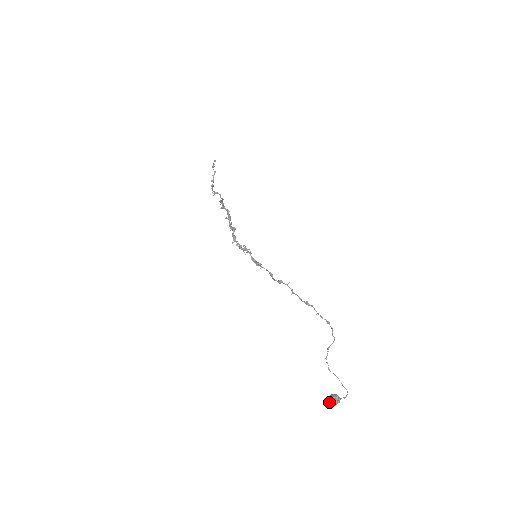
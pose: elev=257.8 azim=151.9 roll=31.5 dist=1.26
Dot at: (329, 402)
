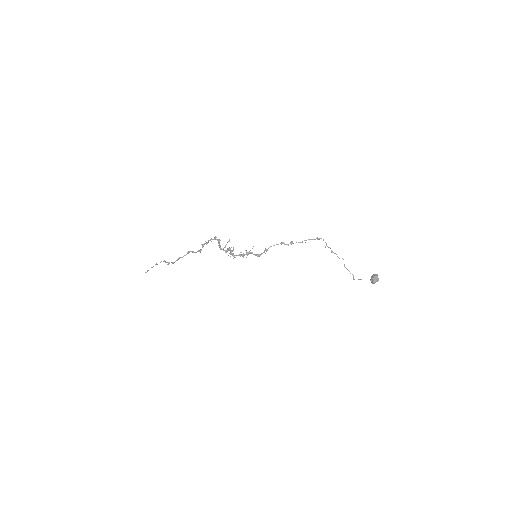
Dot at: (375, 277)
